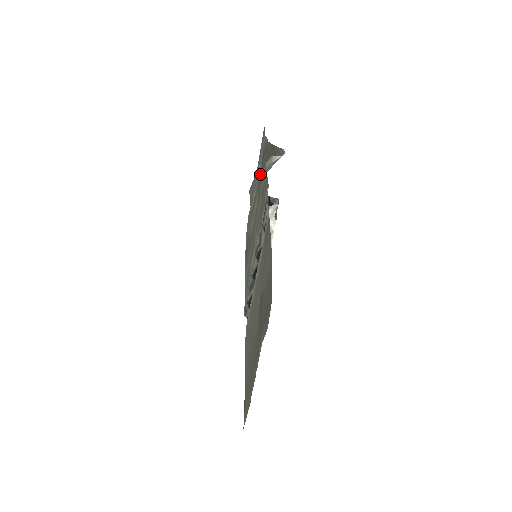
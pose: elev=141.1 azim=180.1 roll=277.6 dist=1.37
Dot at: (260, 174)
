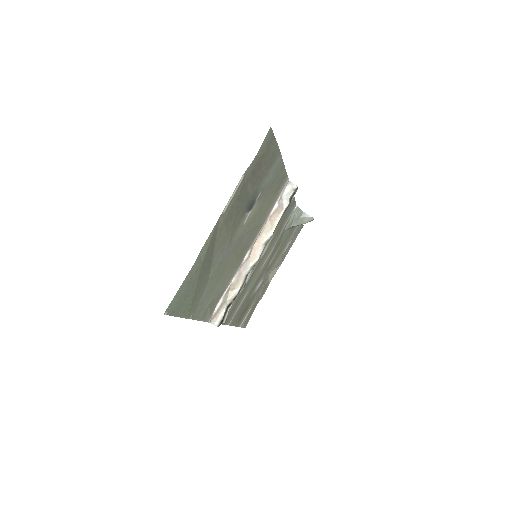
Dot at: (286, 239)
